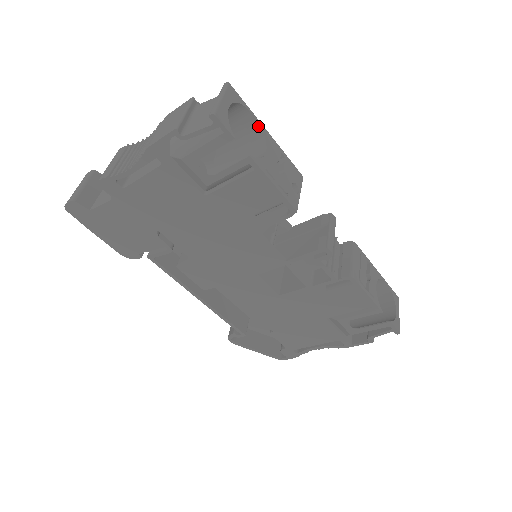
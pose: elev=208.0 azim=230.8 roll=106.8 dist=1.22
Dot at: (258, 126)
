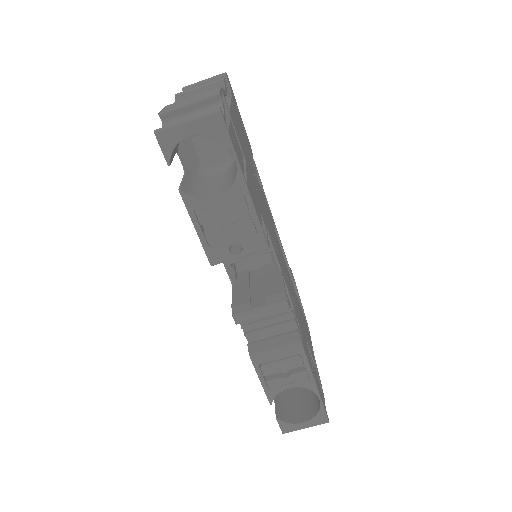
Dot at: (237, 170)
